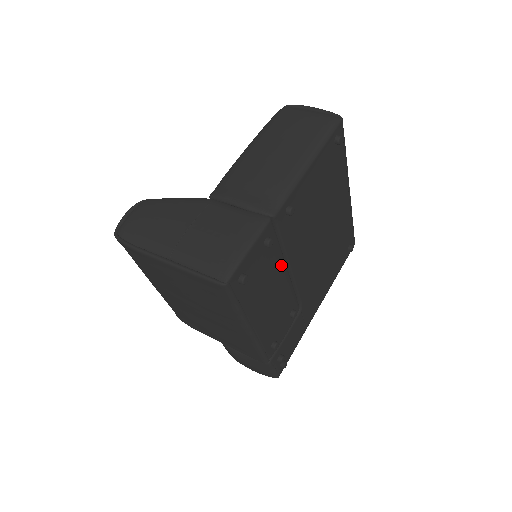
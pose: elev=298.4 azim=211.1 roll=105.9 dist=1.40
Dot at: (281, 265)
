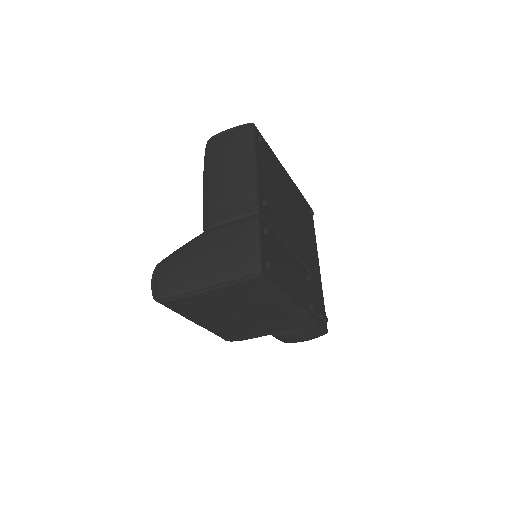
Dot at: (281, 245)
